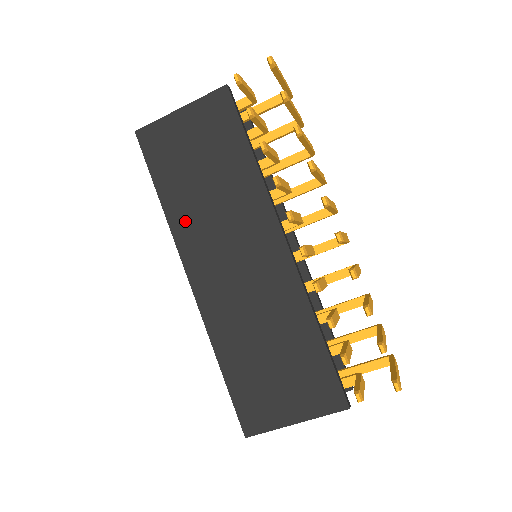
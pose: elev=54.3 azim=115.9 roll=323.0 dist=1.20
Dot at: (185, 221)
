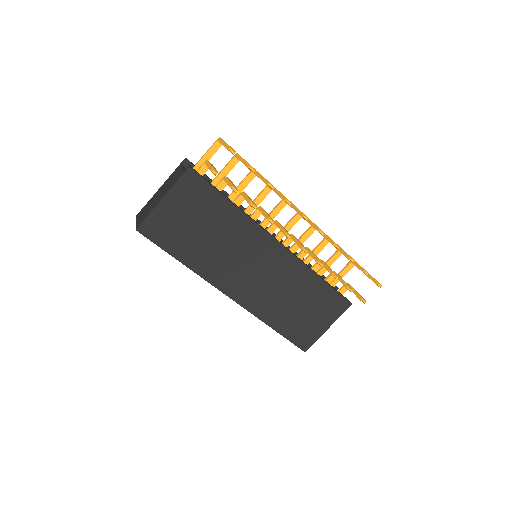
Dot at: (208, 266)
